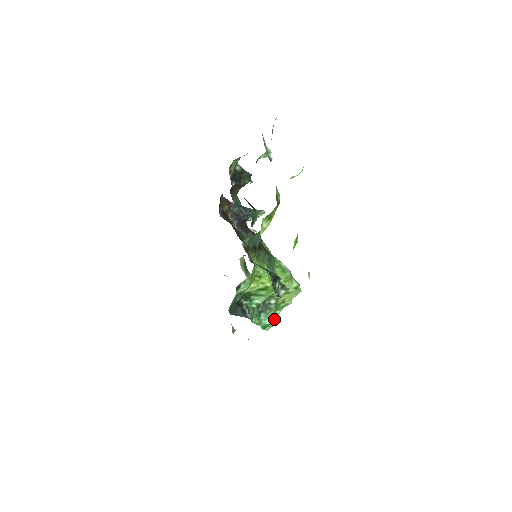
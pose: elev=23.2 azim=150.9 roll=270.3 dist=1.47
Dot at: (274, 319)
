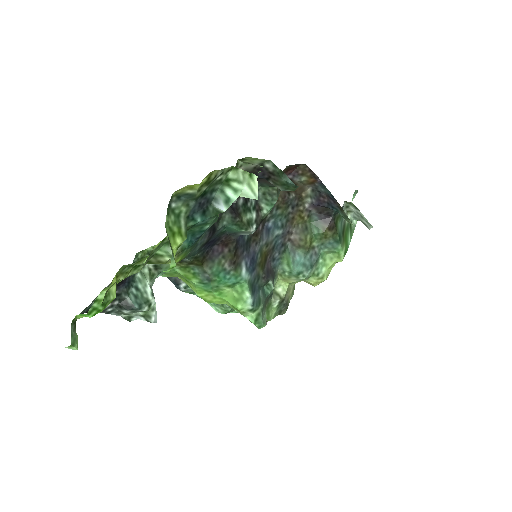
Dot at: occluded
